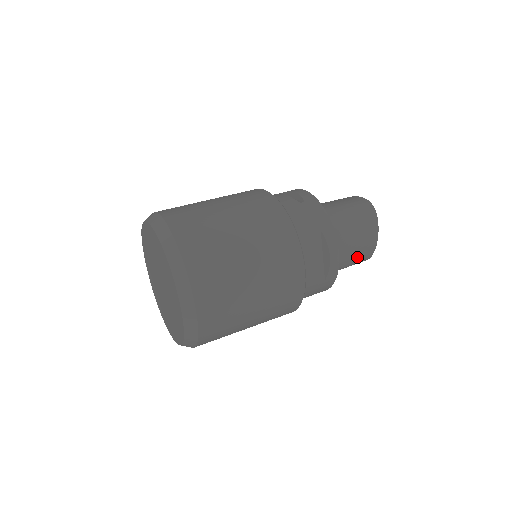
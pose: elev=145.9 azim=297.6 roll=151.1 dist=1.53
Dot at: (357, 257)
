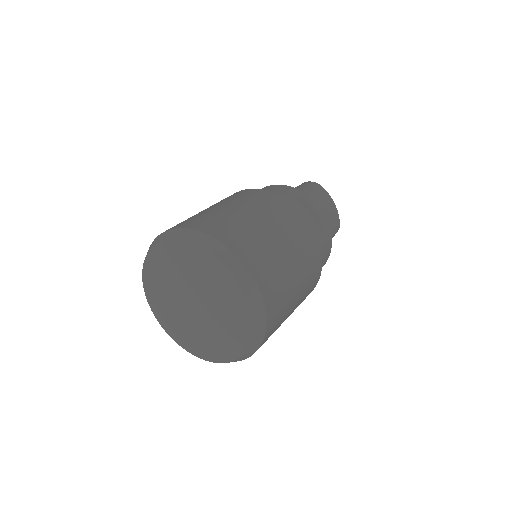
Dot at: (331, 223)
